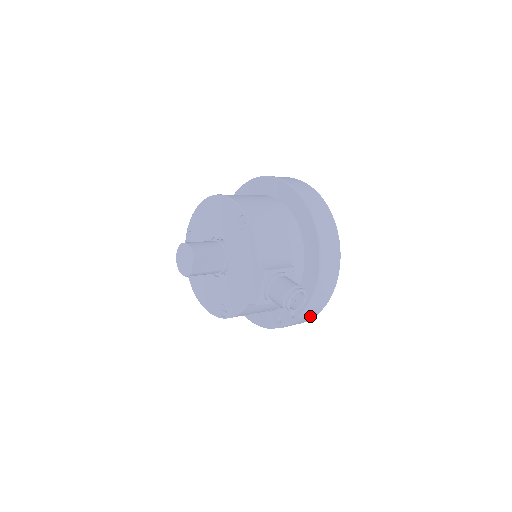
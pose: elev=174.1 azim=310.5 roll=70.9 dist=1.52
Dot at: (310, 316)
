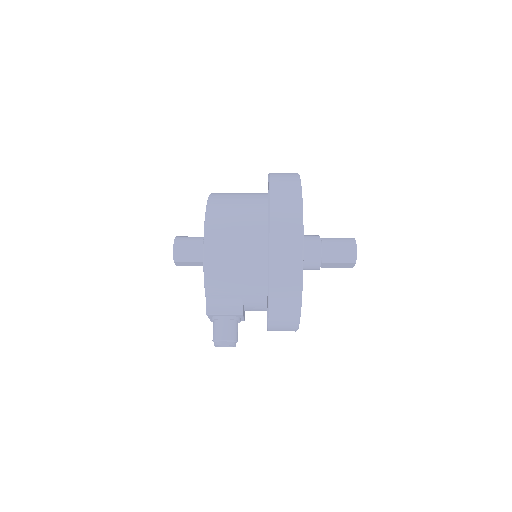
Dot at: occluded
